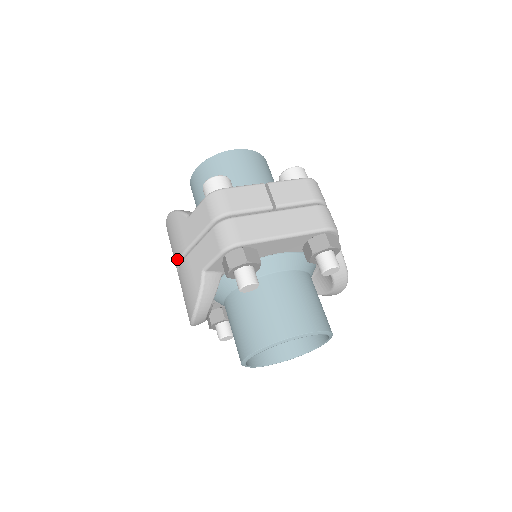
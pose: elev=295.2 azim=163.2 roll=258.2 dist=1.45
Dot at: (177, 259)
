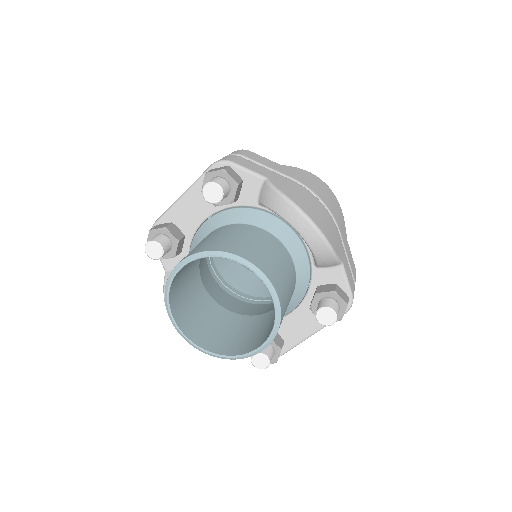
Dot at: occluded
